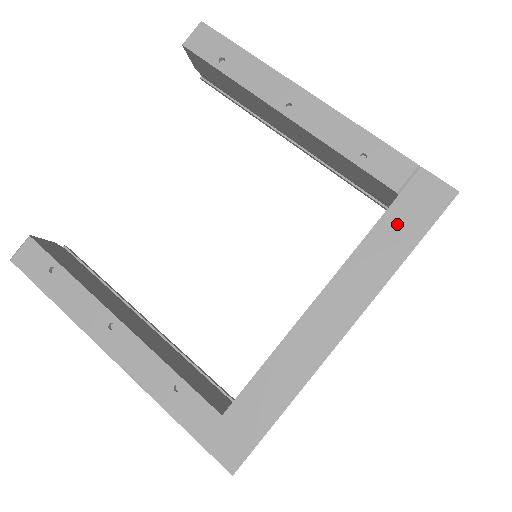
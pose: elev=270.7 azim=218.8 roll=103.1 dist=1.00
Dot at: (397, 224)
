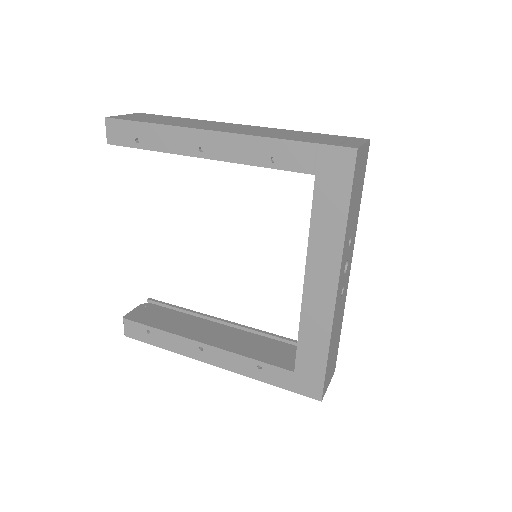
Dot at: (326, 199)
